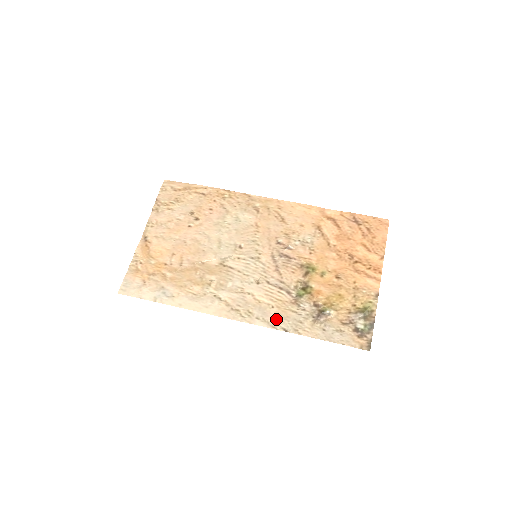
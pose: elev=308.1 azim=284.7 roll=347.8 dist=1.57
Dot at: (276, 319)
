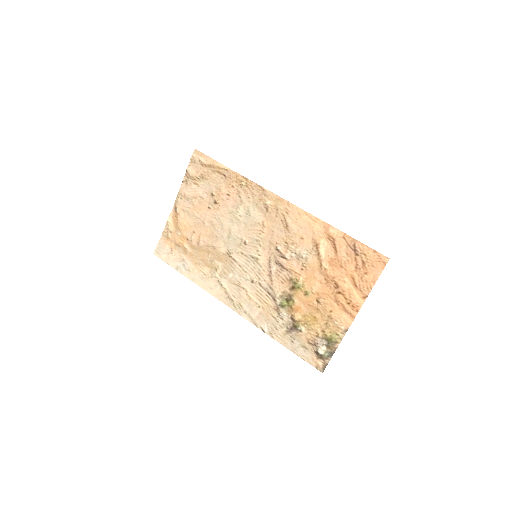
Dot at: (259, 318)
